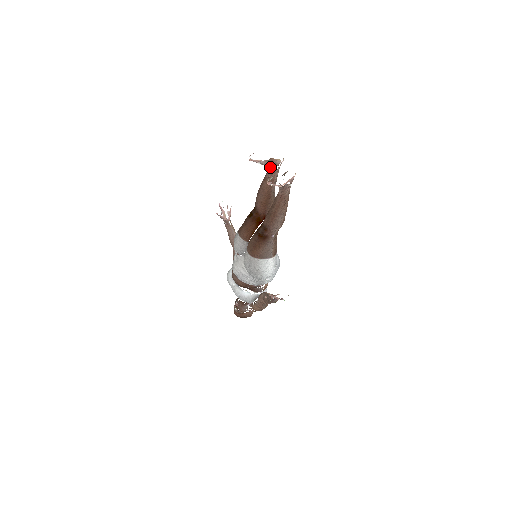
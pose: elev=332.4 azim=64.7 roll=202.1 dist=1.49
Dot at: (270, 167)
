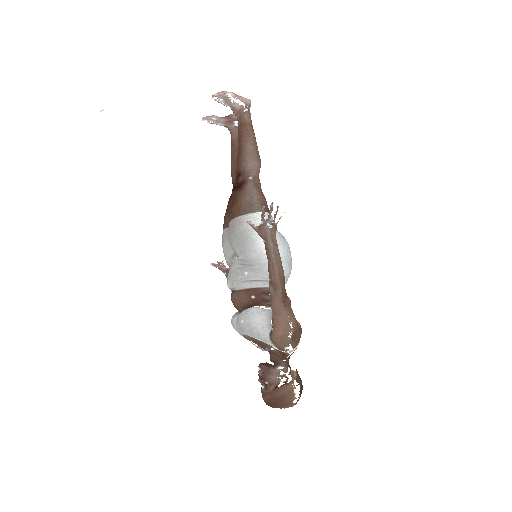
Dot at: (229, 123)
